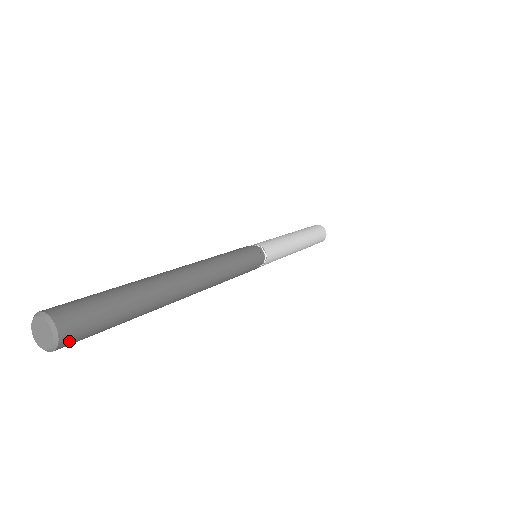
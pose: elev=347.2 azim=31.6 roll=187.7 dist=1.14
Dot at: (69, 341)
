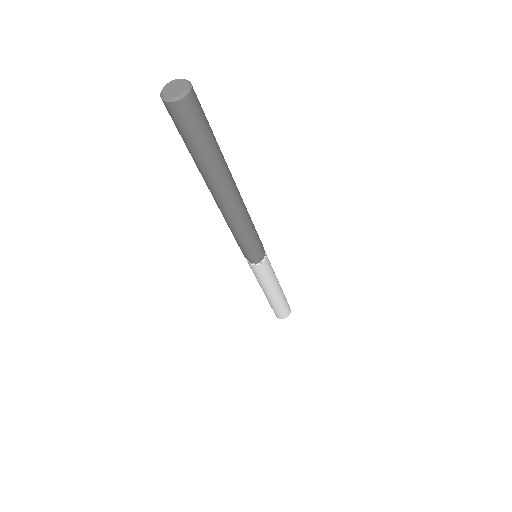
Dot at: (179, 110)
